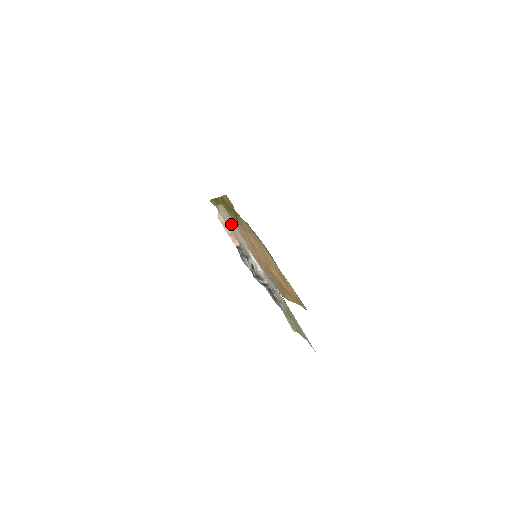
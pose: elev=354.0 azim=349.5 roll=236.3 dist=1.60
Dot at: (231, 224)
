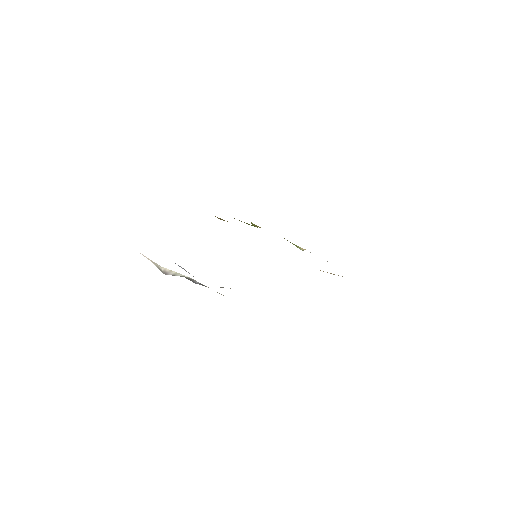
Dot at: occluded
